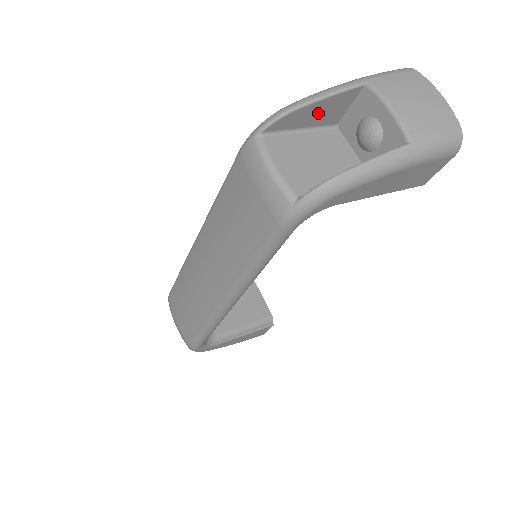
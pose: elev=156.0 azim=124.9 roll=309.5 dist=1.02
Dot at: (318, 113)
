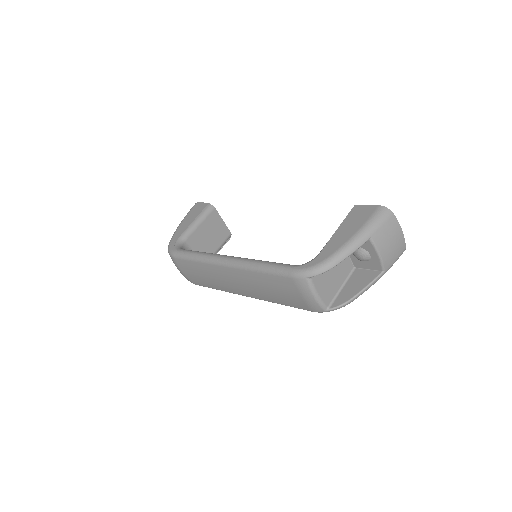
Dot at: occluded
